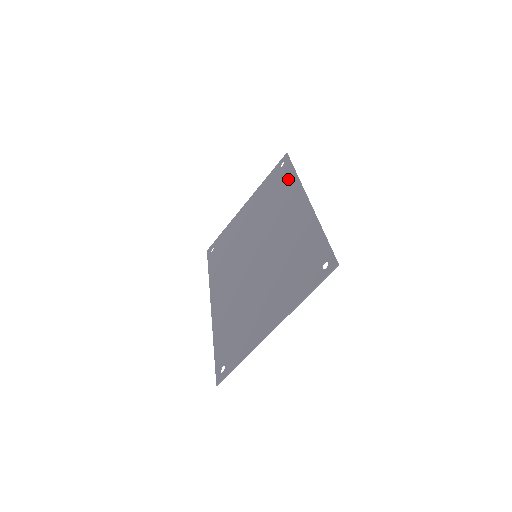
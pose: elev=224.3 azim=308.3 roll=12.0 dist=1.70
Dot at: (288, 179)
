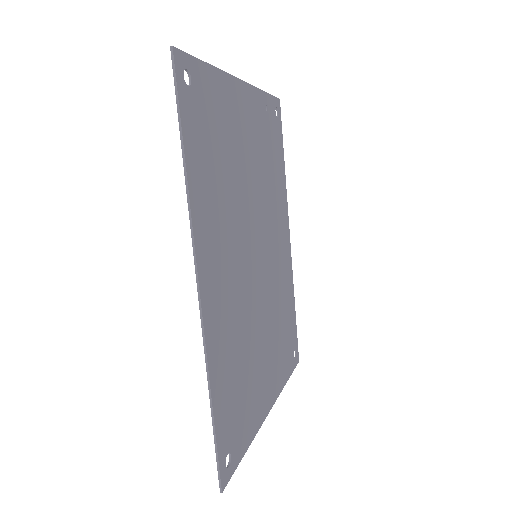
Dot at: (194, 164)
